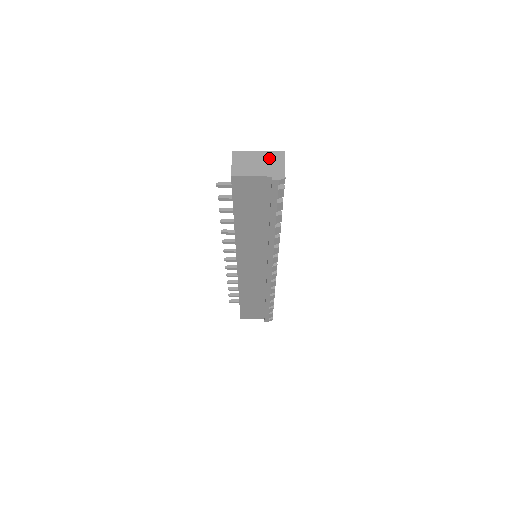
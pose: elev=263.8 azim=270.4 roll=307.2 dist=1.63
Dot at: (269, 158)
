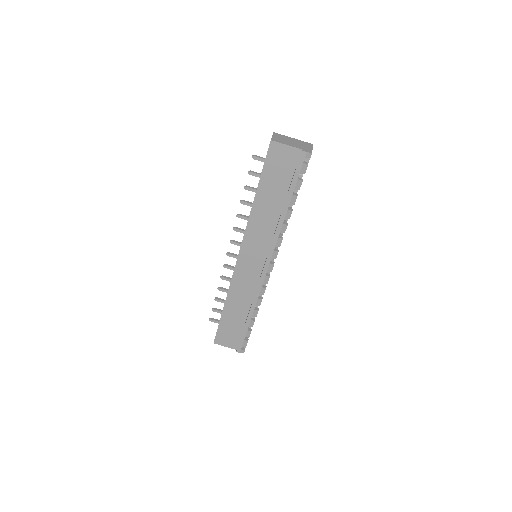
Dot at: (301, 143)
